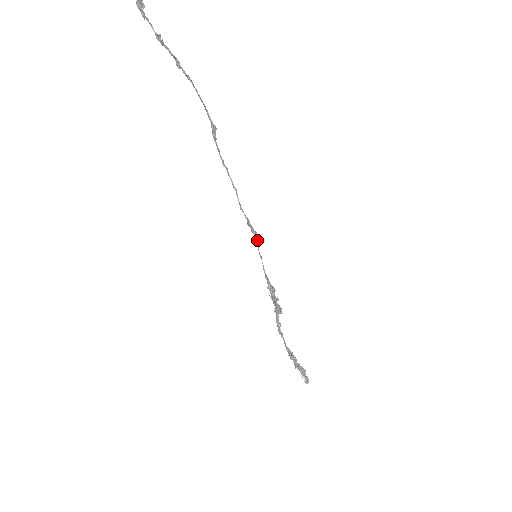
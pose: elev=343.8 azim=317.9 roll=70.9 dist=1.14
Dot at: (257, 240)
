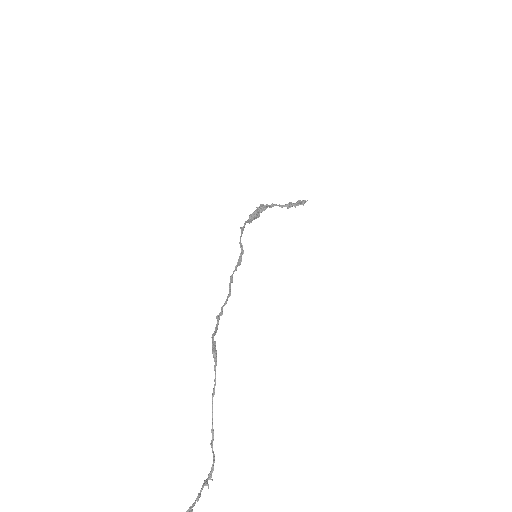
Dot at: (241, 245)
